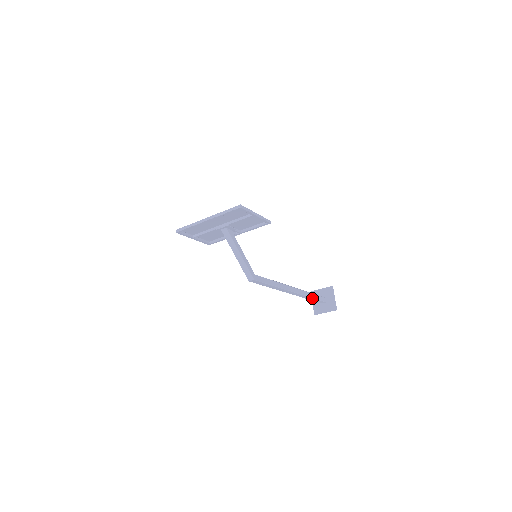
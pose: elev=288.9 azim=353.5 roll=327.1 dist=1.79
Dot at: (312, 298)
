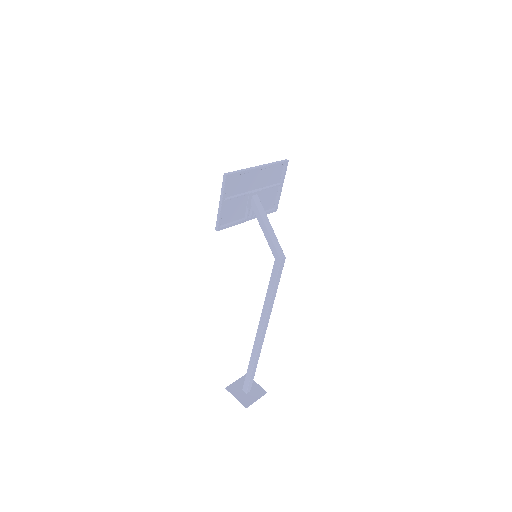
Dot at: (256, 365)
